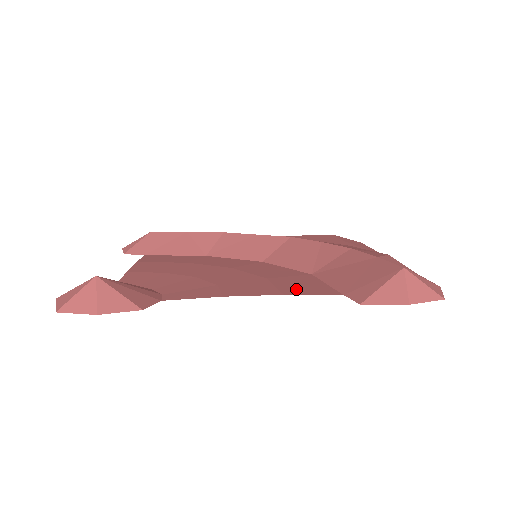
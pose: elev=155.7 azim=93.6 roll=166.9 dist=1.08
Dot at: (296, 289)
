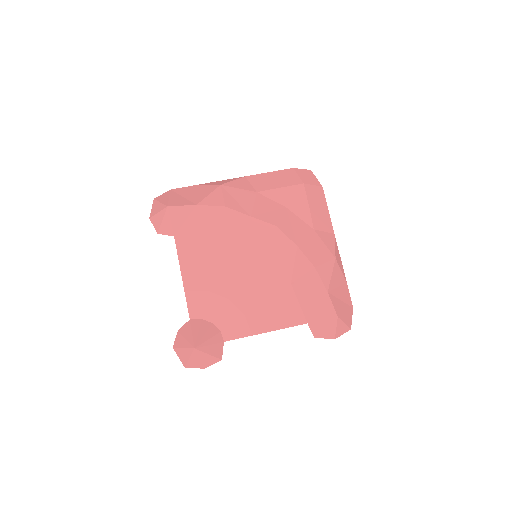
Dot at: (285, 318)
